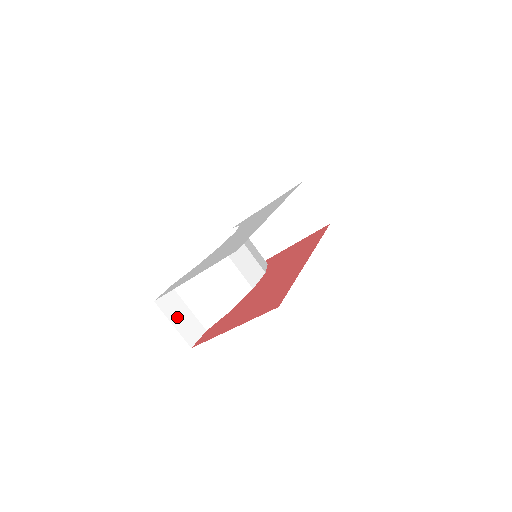
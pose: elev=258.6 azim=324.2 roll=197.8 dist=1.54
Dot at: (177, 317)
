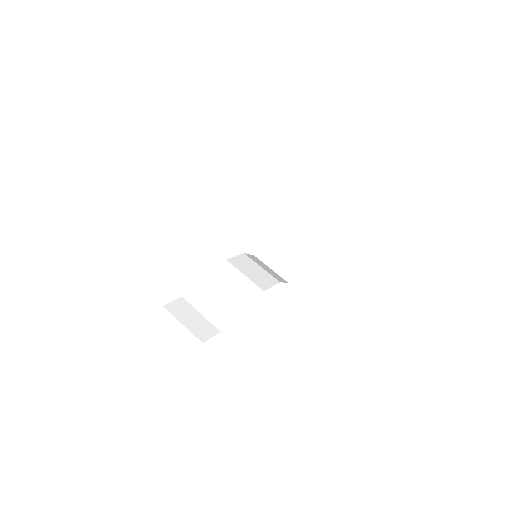
Dot at: (187, 319)
